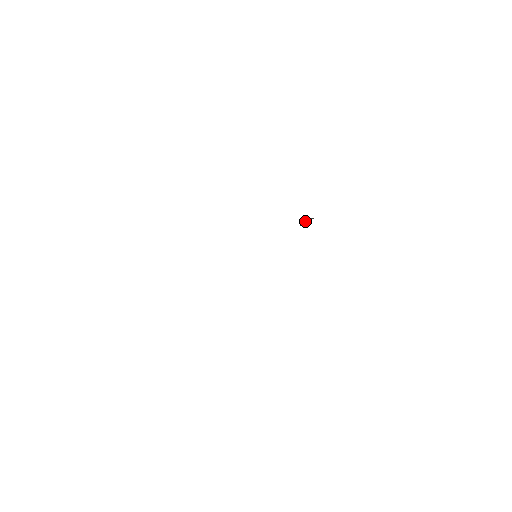
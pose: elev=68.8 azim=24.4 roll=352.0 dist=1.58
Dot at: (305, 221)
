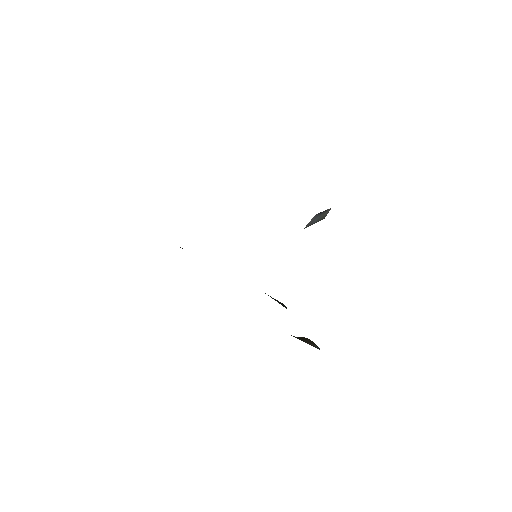
Dot at: (318, 214)
